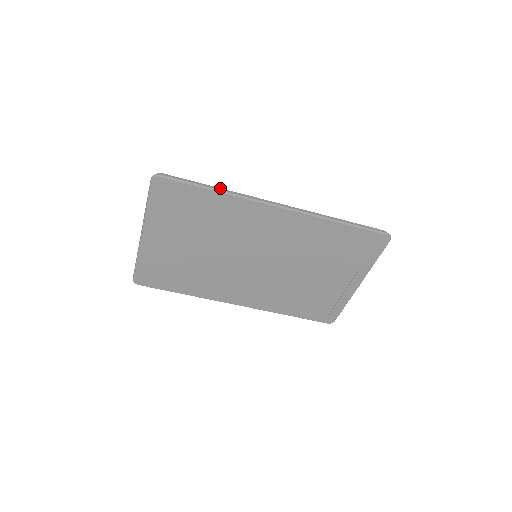
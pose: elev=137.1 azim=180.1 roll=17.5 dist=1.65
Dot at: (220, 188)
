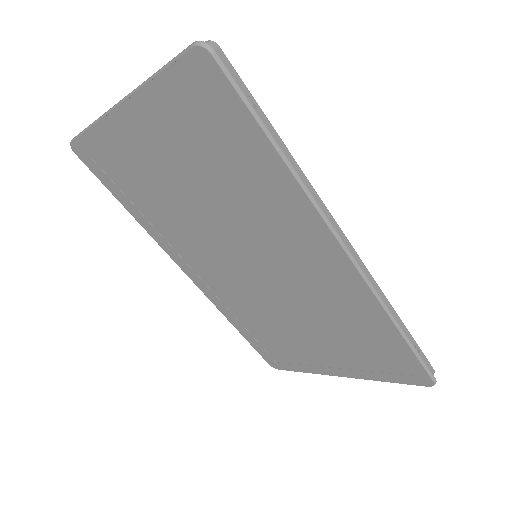
Dot at: occluded
